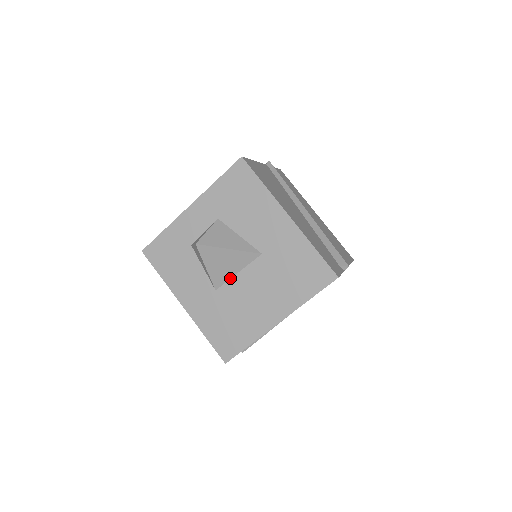
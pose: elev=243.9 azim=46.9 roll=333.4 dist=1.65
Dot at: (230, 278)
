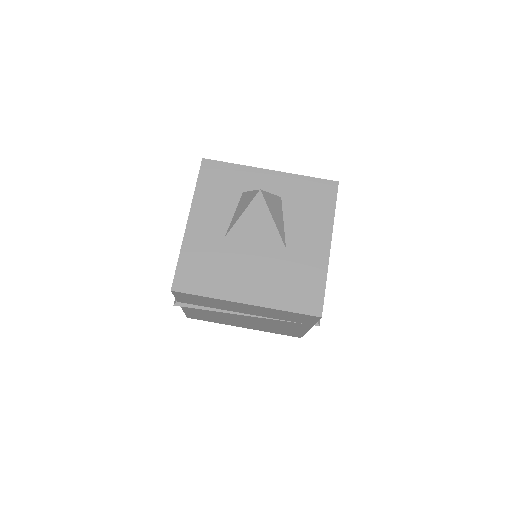
Dot at: (246, 240)
